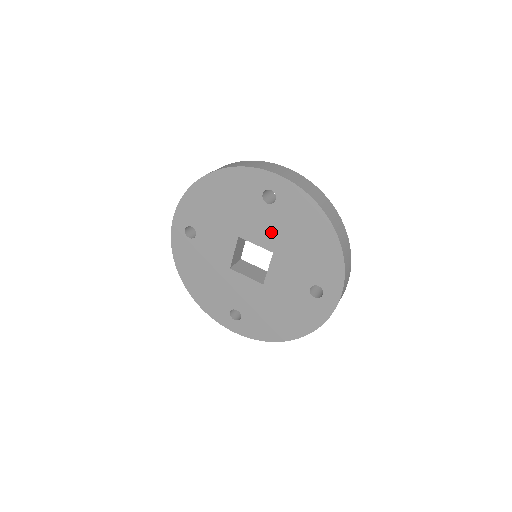
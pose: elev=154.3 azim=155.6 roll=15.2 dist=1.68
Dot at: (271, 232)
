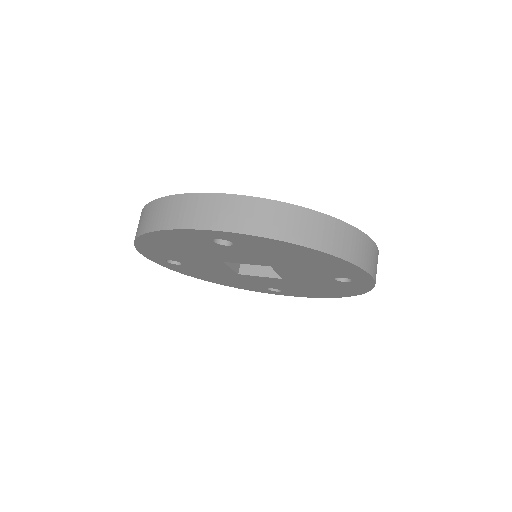
Dot at: (253, 258)
